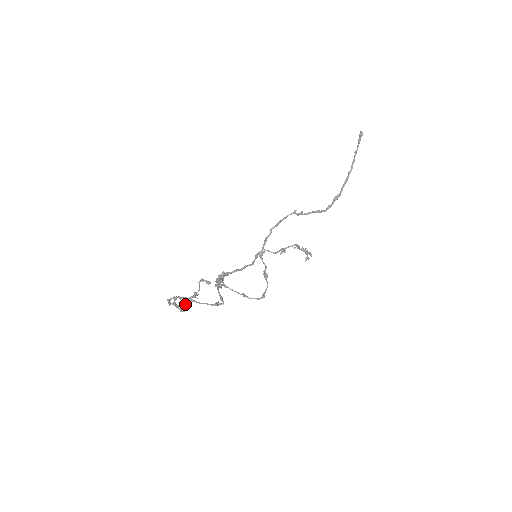
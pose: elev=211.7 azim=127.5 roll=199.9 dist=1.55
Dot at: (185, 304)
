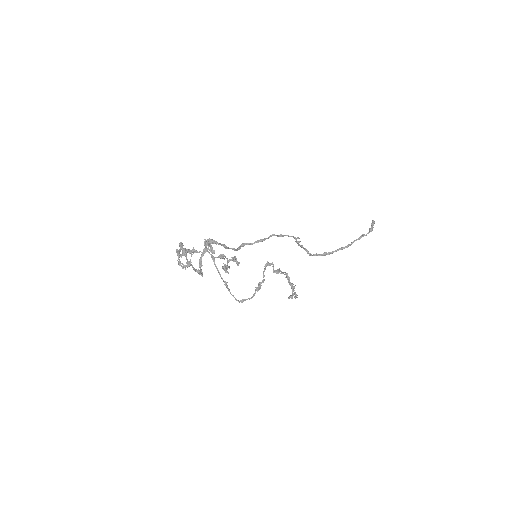
Dot at: (189, 262)
